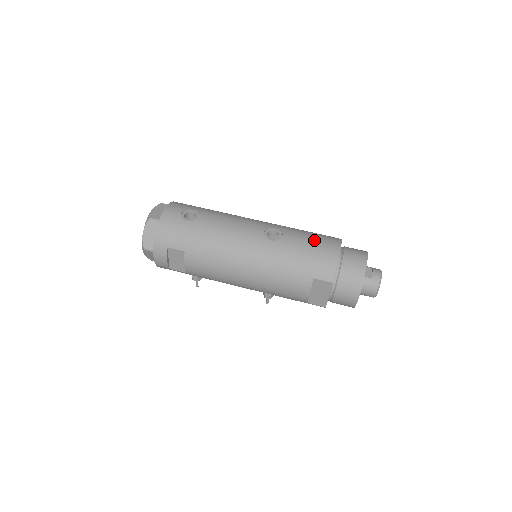
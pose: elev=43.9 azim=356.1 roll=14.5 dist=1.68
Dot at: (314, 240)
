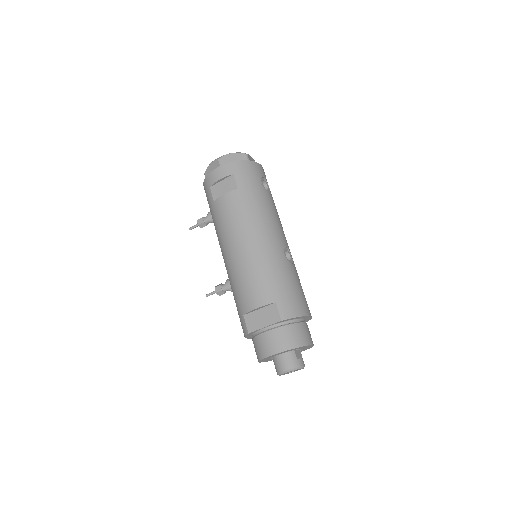
Dot at: (302, 291)
